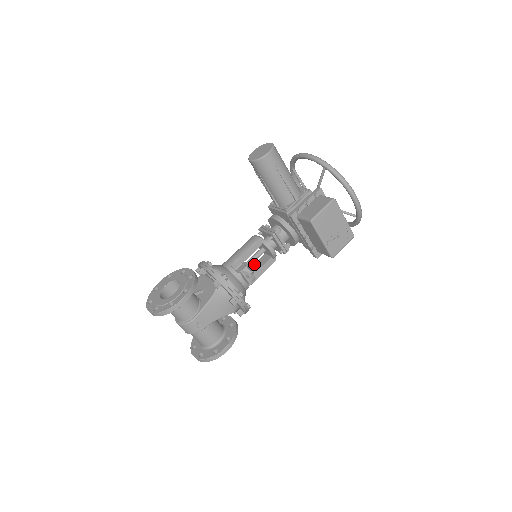
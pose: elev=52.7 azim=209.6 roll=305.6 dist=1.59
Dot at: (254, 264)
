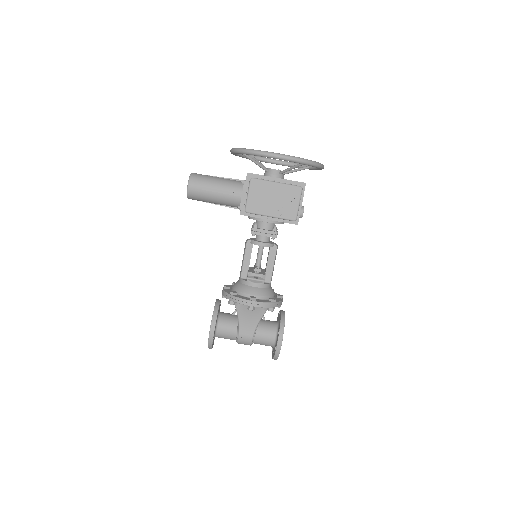
Dot at: occluded
